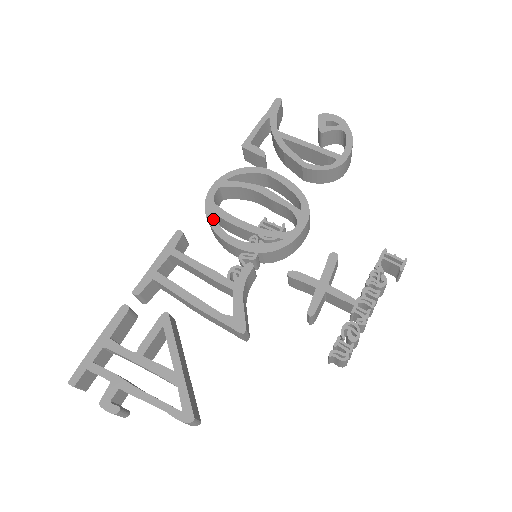
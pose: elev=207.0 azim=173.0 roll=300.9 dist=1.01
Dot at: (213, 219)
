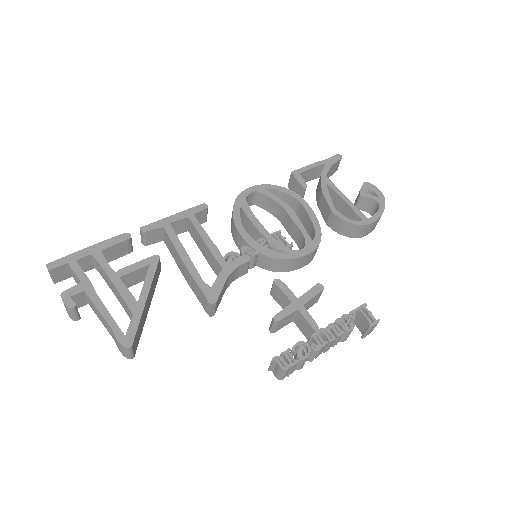
Dot at: (238, 210)
